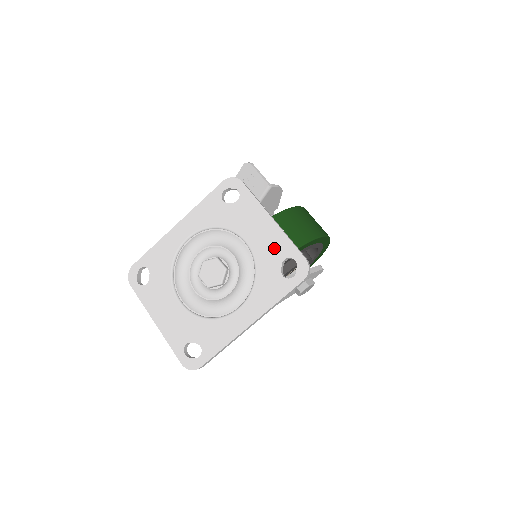
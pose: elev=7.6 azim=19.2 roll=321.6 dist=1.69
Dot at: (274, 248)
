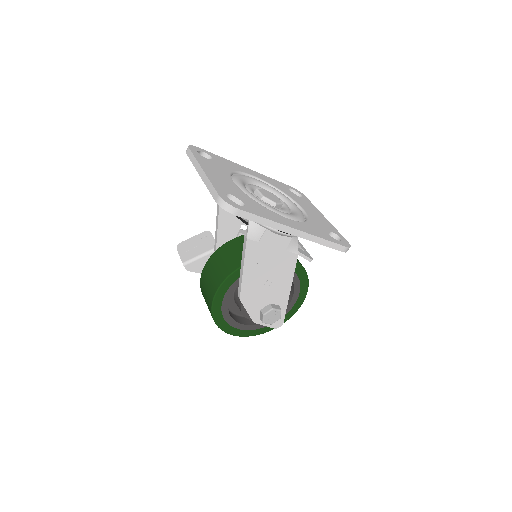
Dot at: (325, 224)
